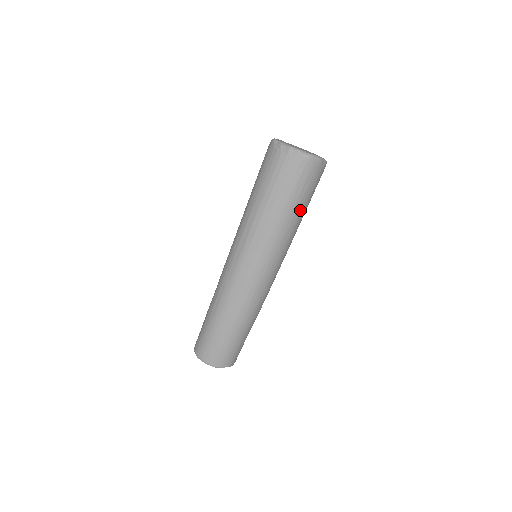
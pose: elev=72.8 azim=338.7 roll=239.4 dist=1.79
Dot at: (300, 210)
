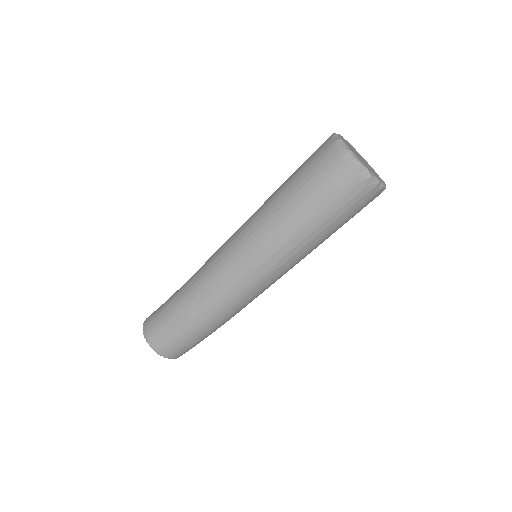
Dot at: occluded
